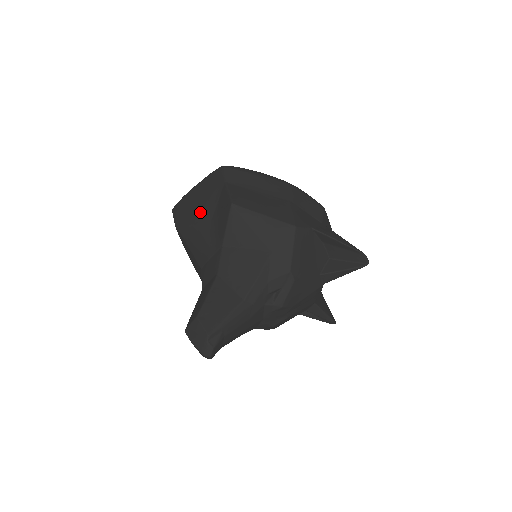
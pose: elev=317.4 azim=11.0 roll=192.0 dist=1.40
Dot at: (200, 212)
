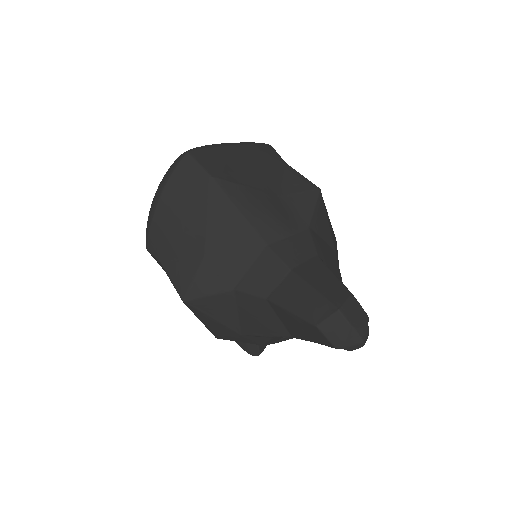
Dot at: (258, 178)
